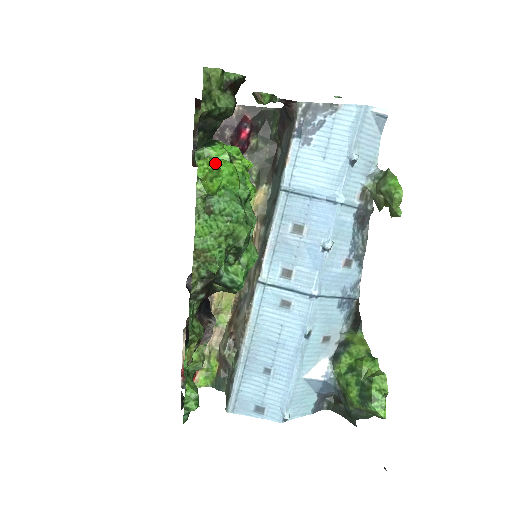
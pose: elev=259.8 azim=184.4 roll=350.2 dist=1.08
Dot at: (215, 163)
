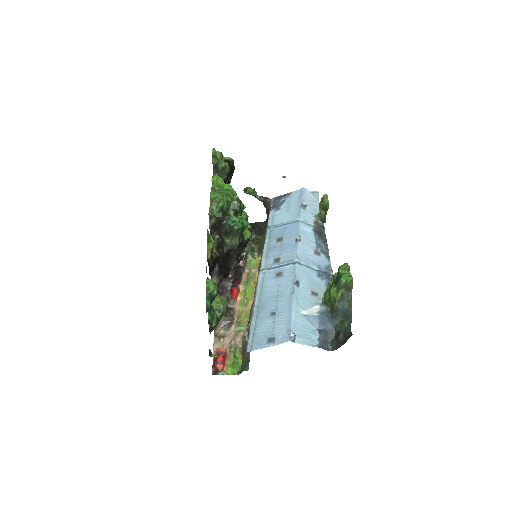
Dot at: occluded
